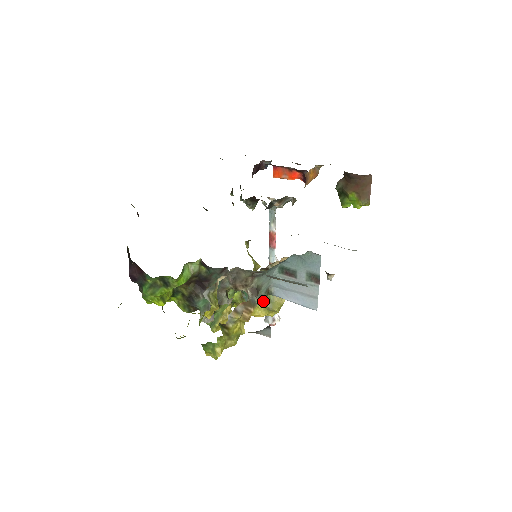
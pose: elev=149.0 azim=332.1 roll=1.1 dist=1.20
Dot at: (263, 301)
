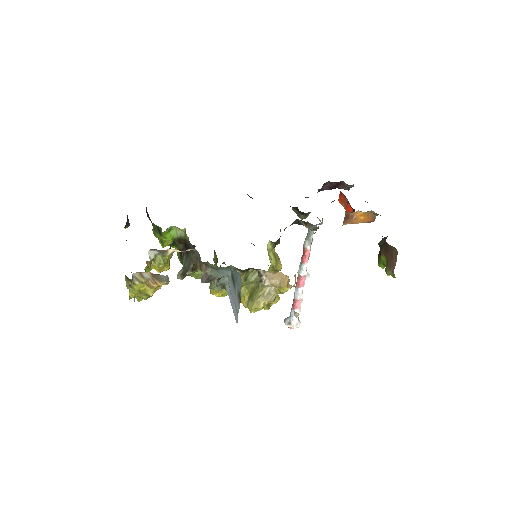
Dot at: (250, 296)
